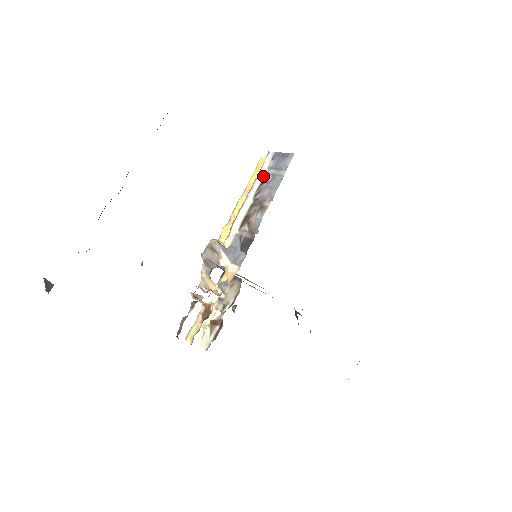
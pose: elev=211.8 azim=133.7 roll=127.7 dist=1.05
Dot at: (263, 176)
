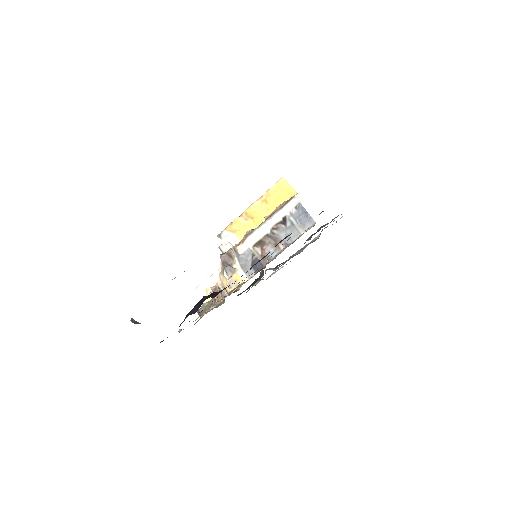
Dot at: (284, 217)
